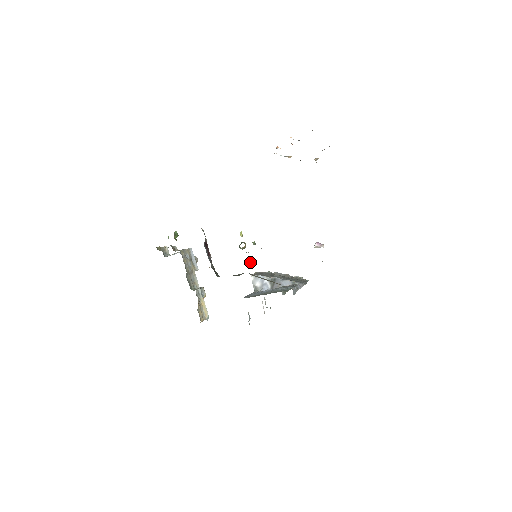
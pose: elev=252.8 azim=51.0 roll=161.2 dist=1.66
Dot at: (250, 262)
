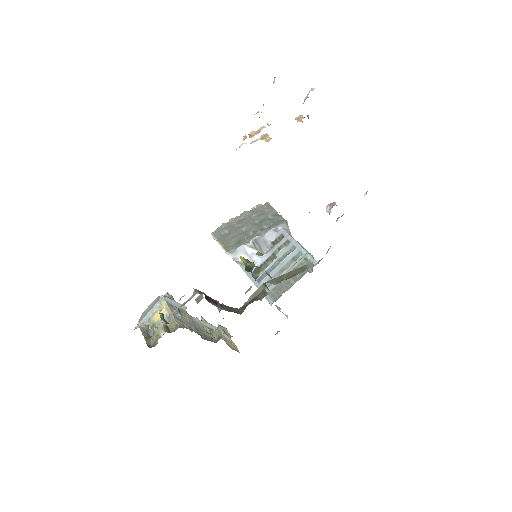
Dot at: occluded
